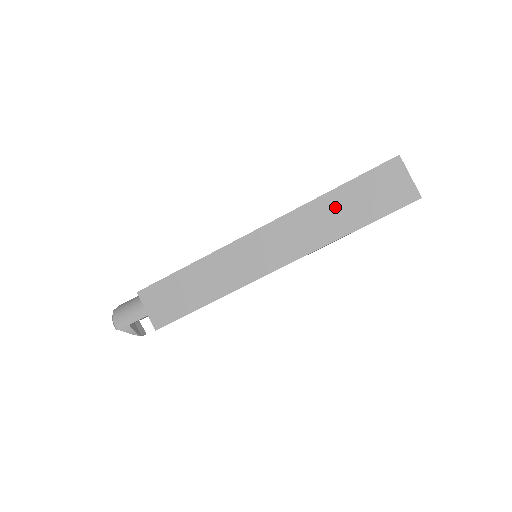
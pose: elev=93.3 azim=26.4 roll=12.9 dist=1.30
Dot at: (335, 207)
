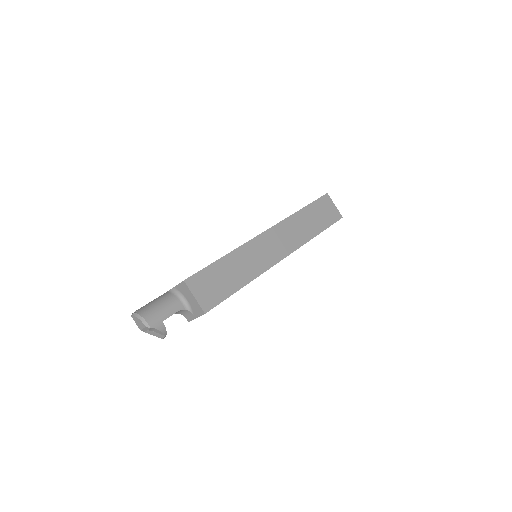
Dot at: (305, 219)
